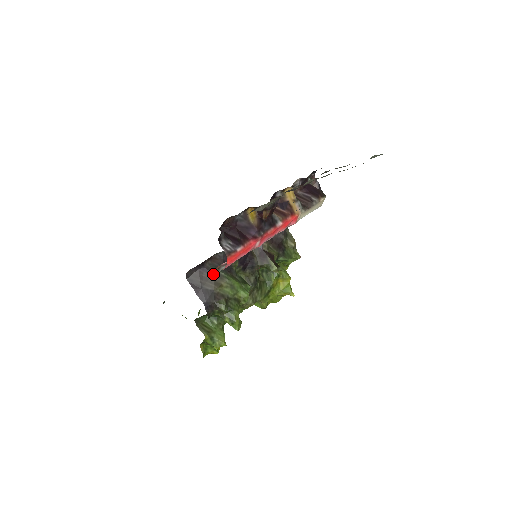
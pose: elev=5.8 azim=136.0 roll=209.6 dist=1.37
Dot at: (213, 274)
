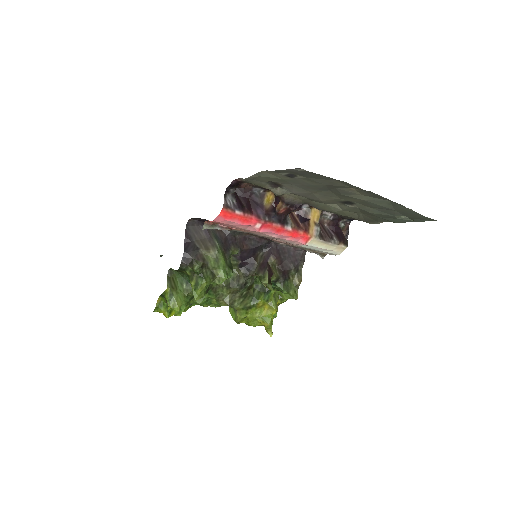
Dot at: (206, 225)
